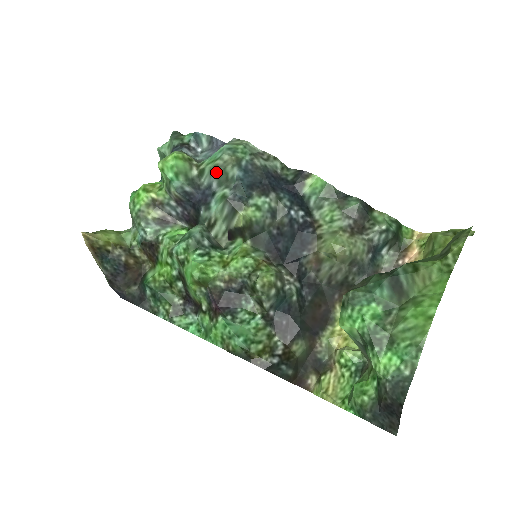
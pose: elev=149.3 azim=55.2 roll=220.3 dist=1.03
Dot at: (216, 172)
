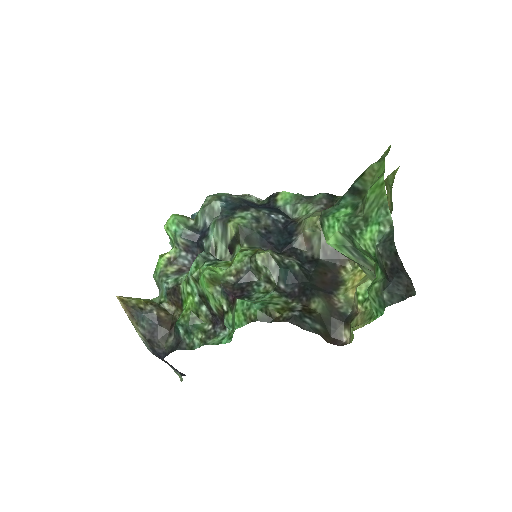
Dot at: (205, 210)
